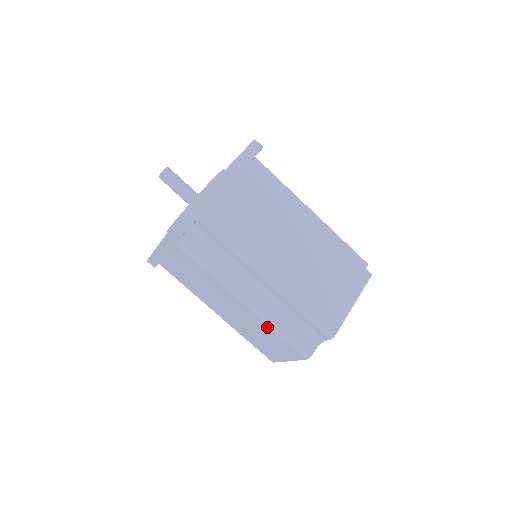
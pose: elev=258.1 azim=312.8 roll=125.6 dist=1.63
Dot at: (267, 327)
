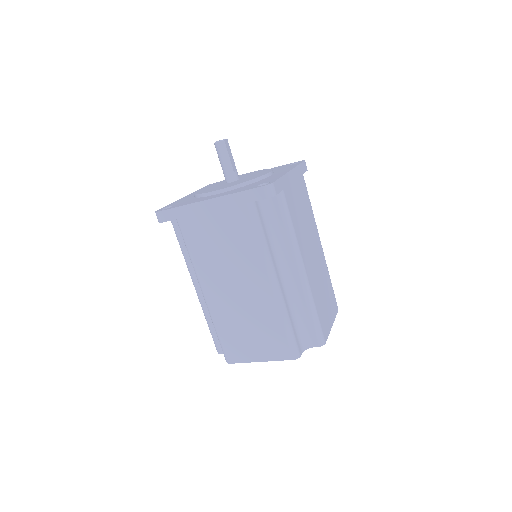
Dot at: occluded
